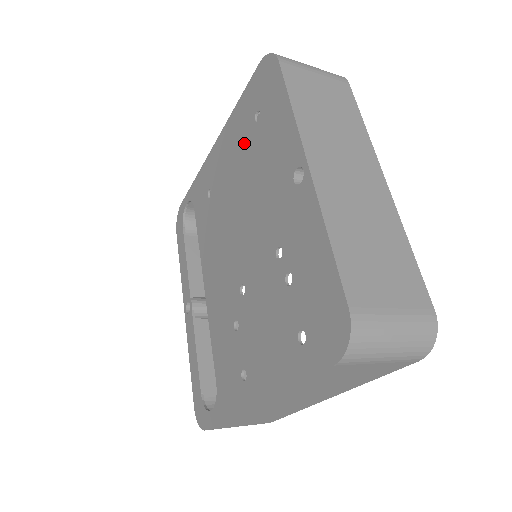
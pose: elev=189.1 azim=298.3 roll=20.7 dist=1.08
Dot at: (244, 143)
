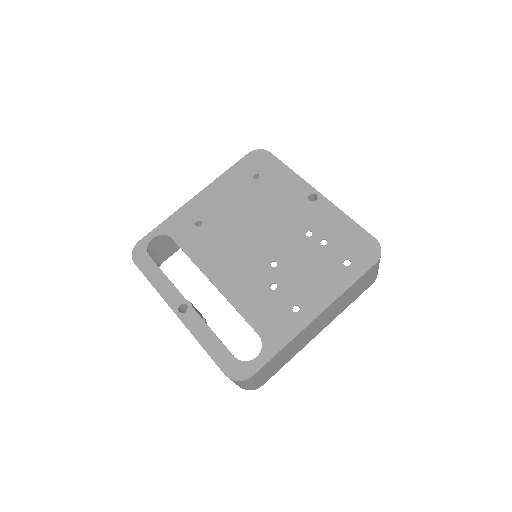
Dot at: (245, 190)
